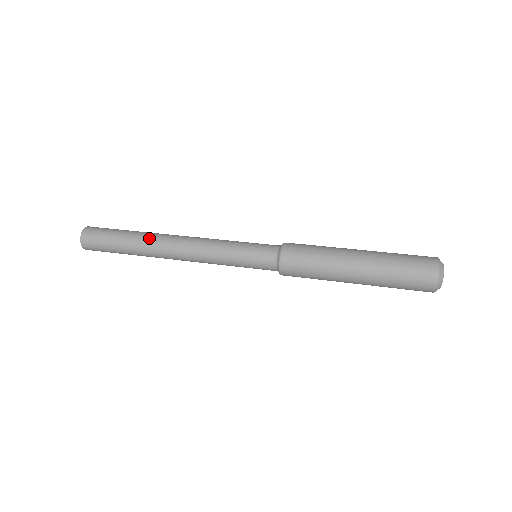
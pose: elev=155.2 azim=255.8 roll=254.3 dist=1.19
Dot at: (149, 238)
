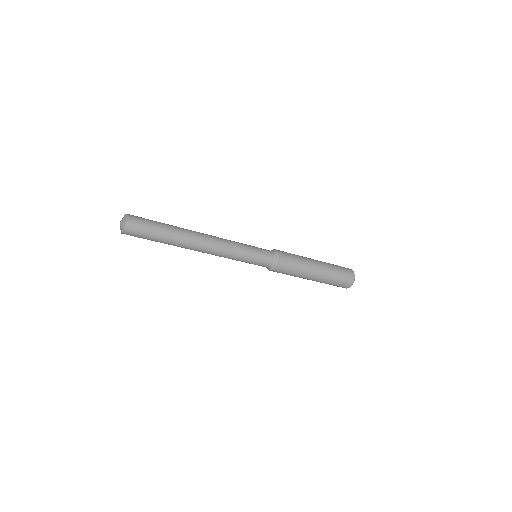
Dot at: occluded
